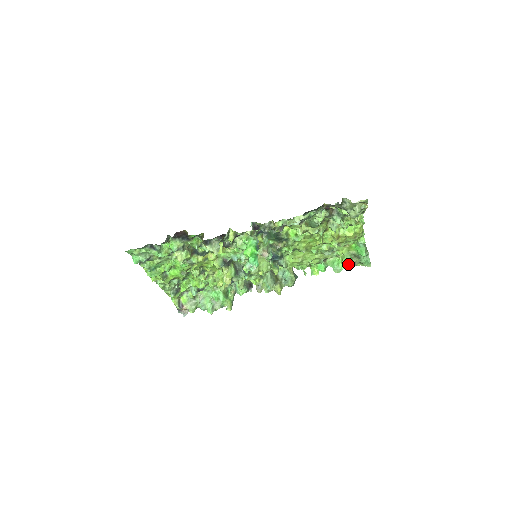
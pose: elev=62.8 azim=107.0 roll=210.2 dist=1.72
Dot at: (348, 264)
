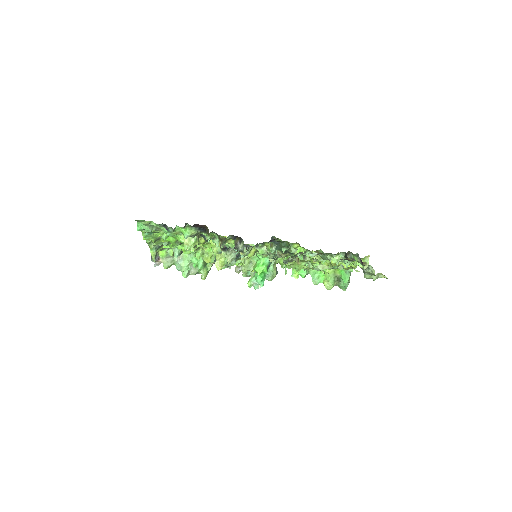
Dot at: (329, 286)
